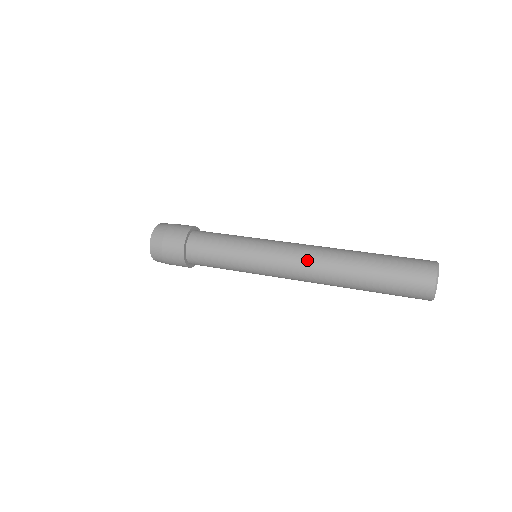
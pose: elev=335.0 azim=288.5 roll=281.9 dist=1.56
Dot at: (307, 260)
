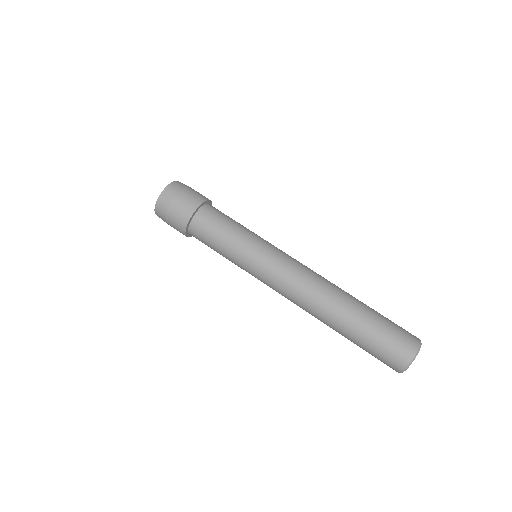
Dot at: (299, 292)
